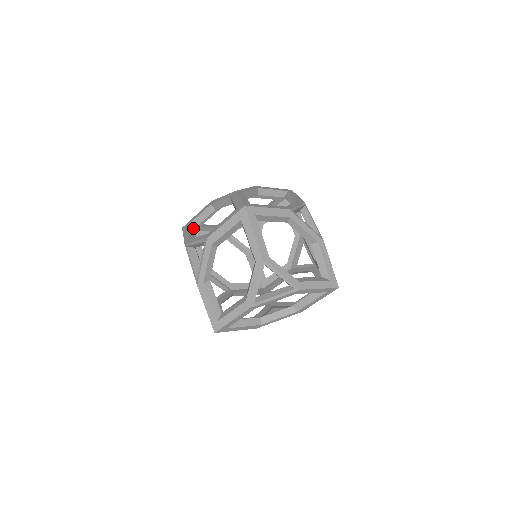
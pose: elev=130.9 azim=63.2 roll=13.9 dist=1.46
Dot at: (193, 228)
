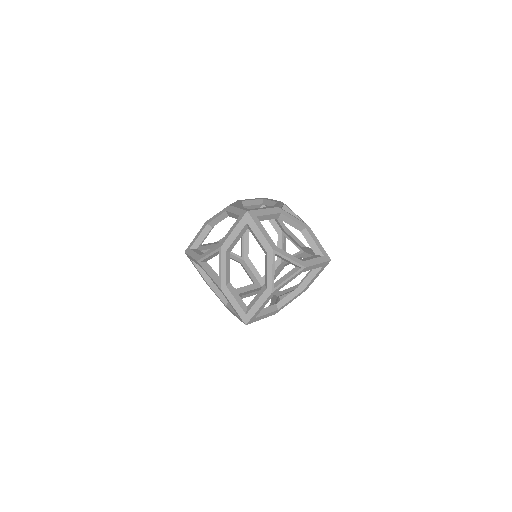
Dot at: (196, 249)
